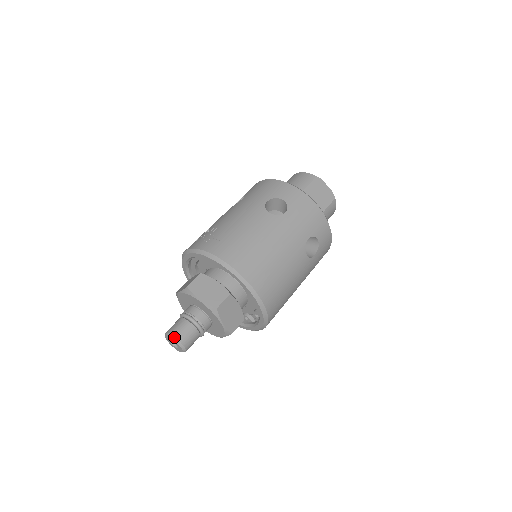
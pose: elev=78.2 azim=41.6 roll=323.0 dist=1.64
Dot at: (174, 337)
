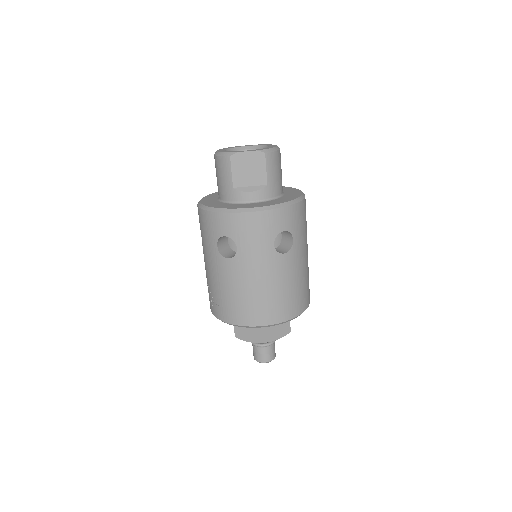
Dot at: (260, 362)
